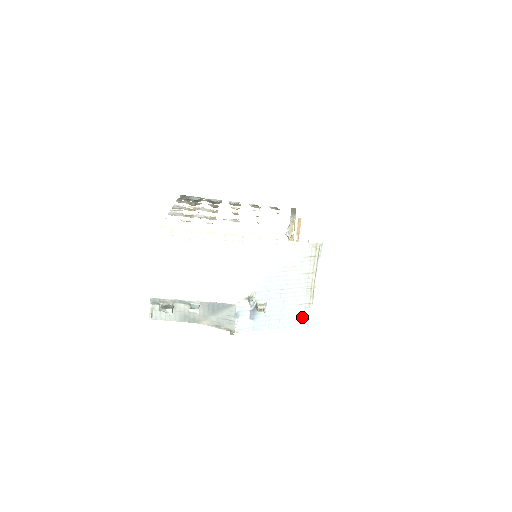
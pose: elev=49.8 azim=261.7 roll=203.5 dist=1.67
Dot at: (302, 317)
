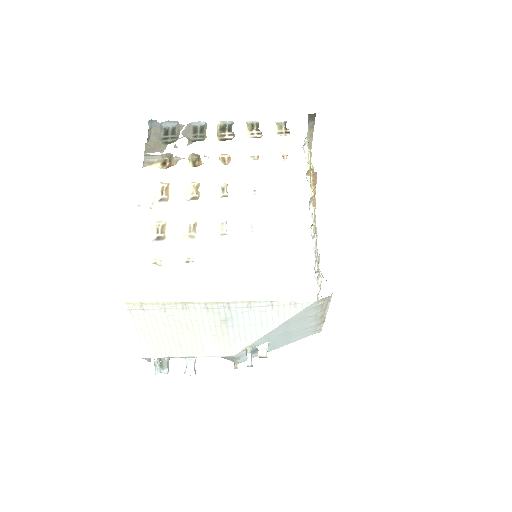
Dot at: (313, 331)
